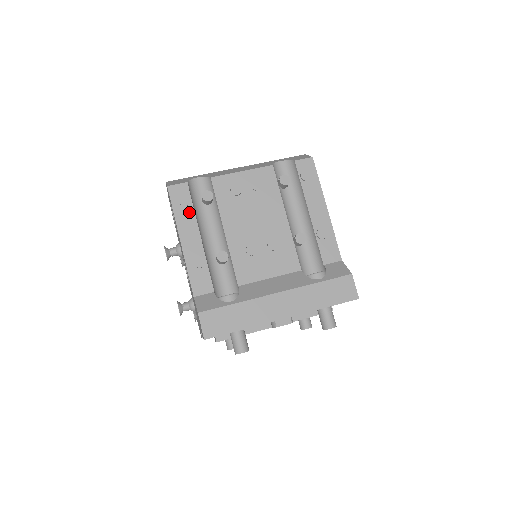
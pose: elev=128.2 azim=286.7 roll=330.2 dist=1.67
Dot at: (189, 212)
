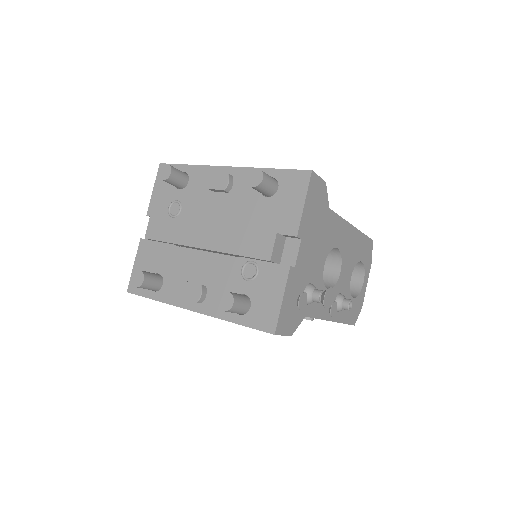
Dot at: occluded
